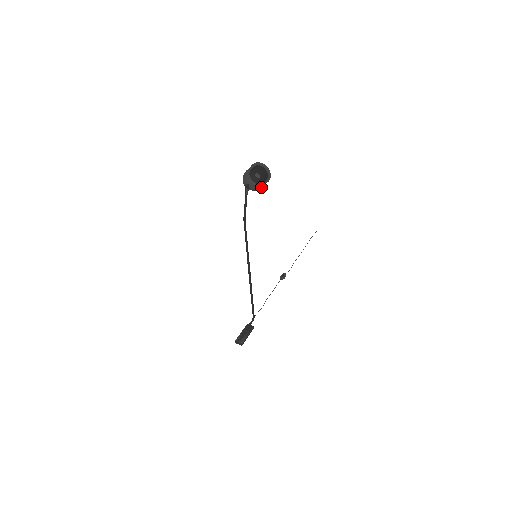
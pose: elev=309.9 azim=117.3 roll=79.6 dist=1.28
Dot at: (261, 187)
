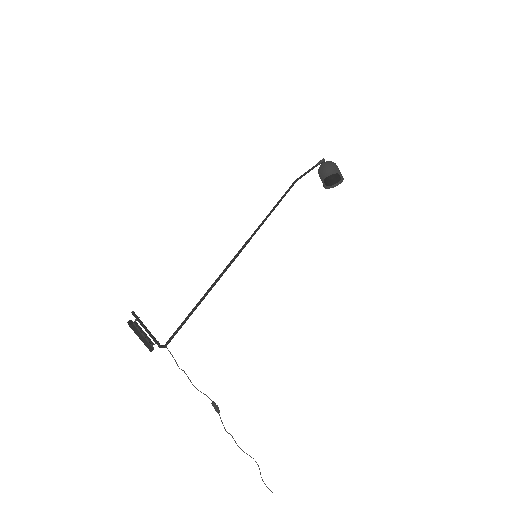
Dot at: (330, 173)
